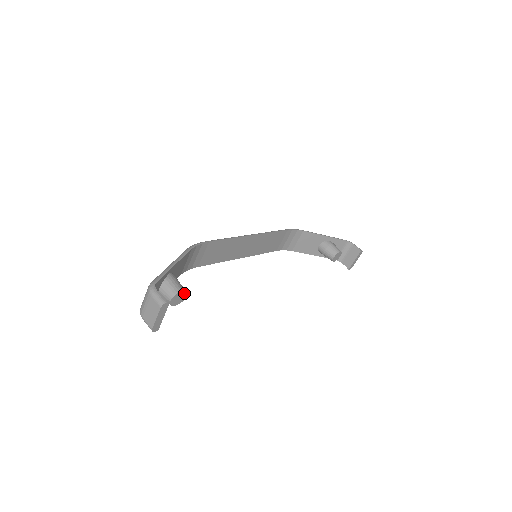
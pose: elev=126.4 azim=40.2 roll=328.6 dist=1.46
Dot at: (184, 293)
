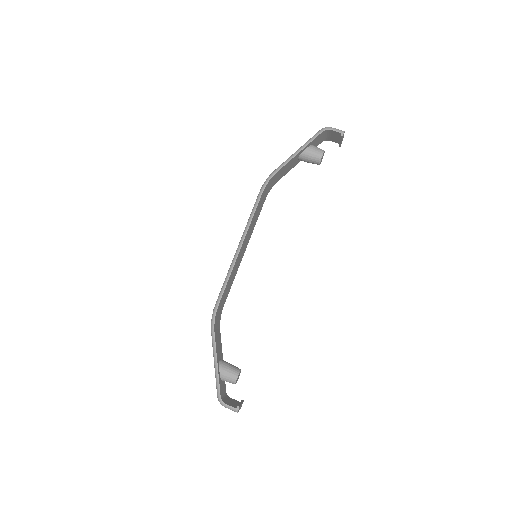
Dot at: (239, 374)
